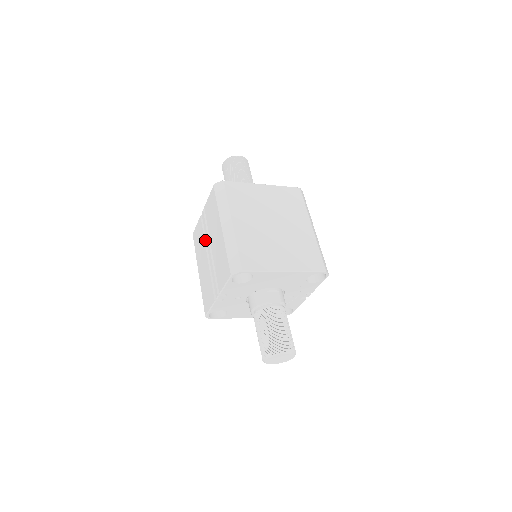
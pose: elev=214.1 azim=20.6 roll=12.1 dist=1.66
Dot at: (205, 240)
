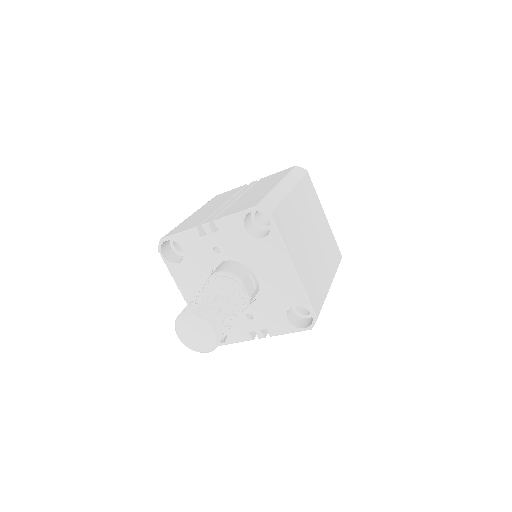
Dot at: (234, 196)
